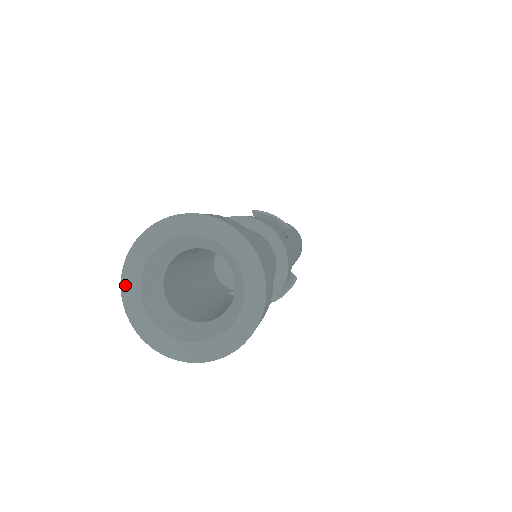
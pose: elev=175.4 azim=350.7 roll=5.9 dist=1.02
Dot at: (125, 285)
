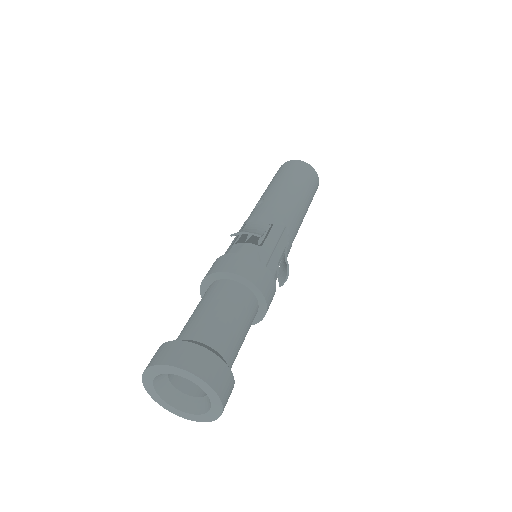
Dot at: (154, 399)
